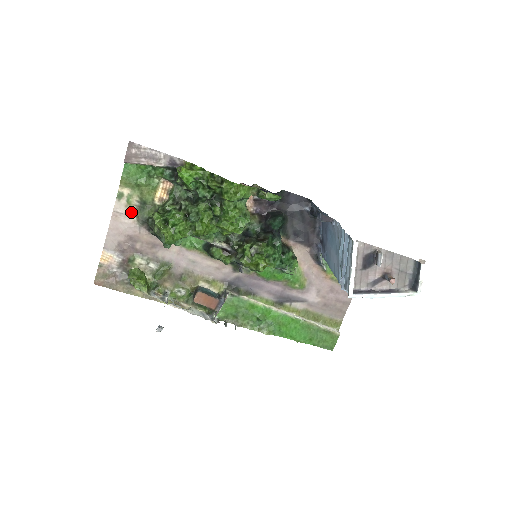
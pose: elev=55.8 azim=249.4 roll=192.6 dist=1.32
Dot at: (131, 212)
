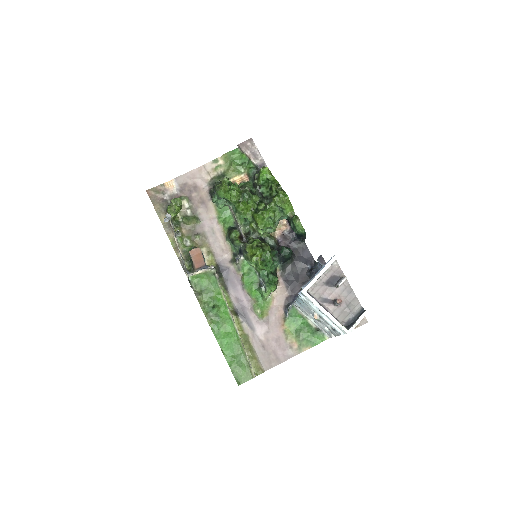
Dot at: (211, 174)
